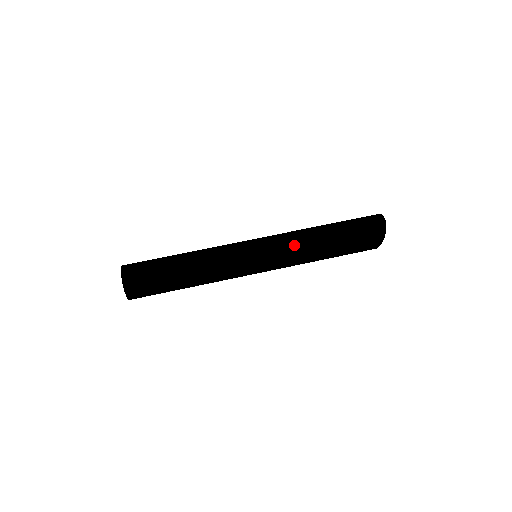
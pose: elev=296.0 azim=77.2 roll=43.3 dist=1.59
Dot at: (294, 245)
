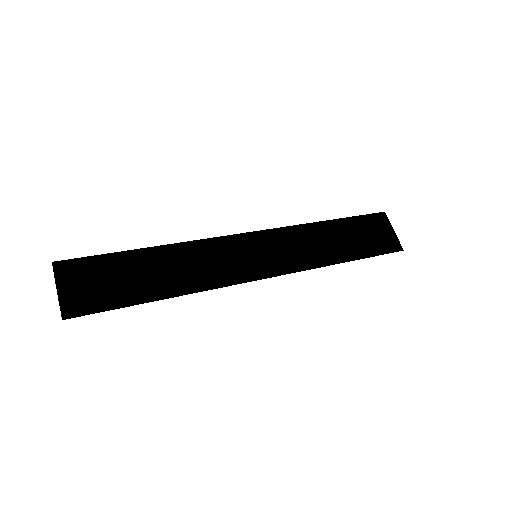
Dot at: (305, 228)
